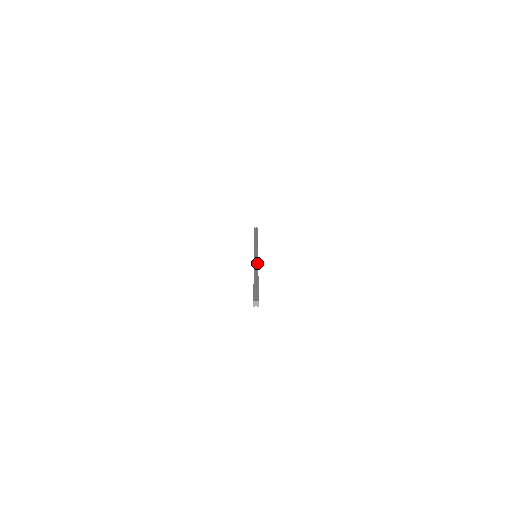
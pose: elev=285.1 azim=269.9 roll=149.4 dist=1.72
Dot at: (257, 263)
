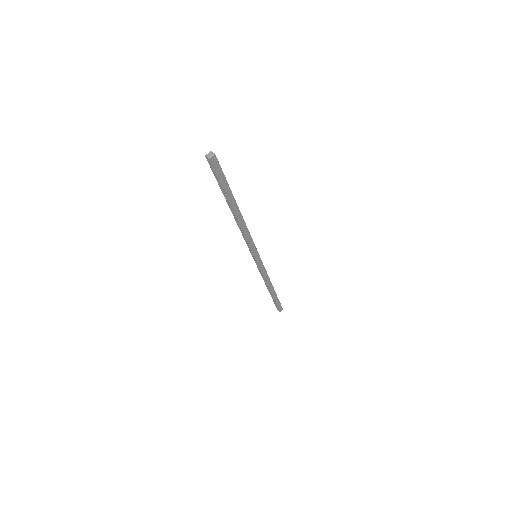
Dot at: occluded
